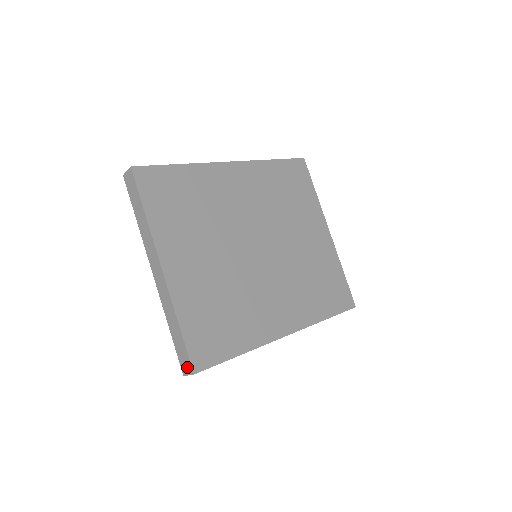
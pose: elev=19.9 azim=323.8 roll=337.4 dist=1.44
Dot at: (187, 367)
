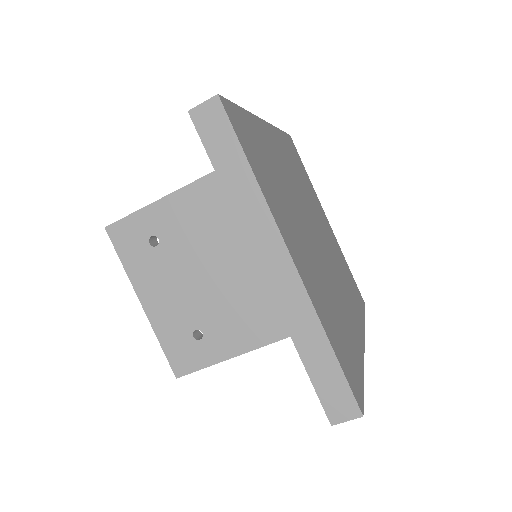
Dot at: (345, 409)
